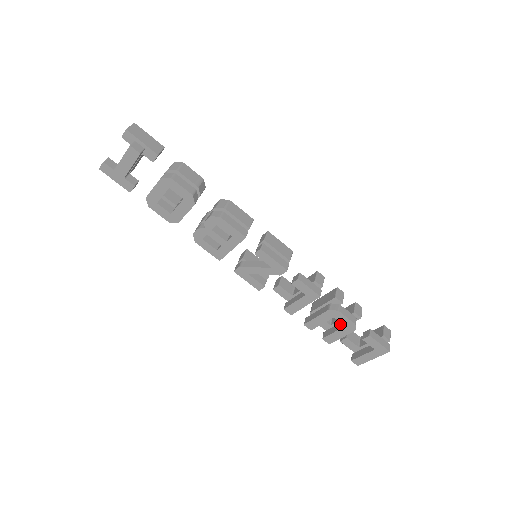
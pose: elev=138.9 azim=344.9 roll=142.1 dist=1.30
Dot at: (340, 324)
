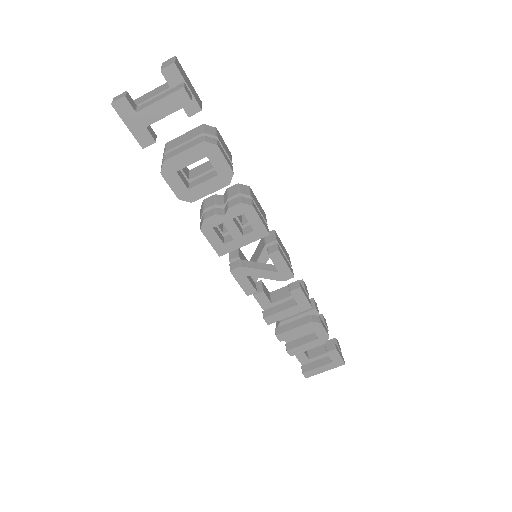
Dot at: (309, 336)
